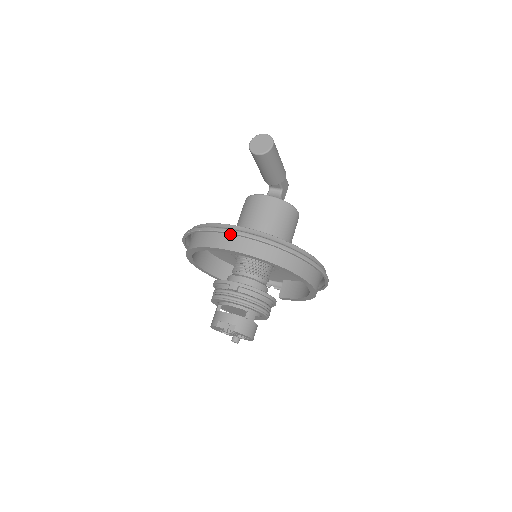
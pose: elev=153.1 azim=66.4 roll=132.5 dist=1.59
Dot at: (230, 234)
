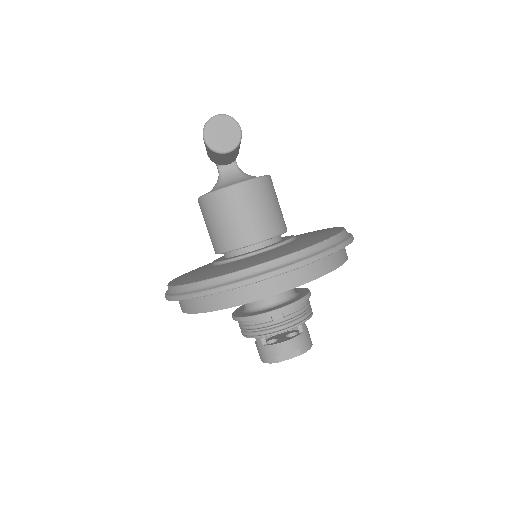
Dot at: occluded
